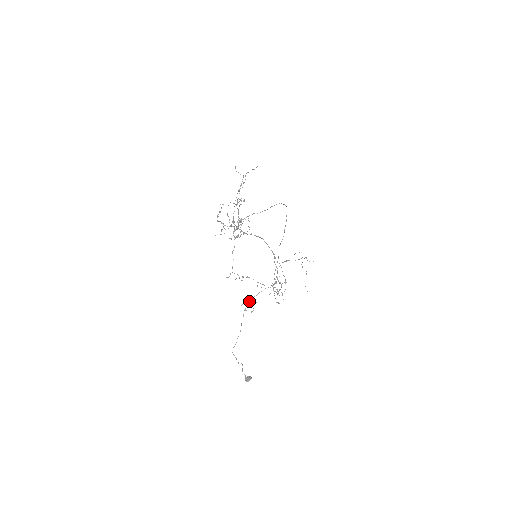
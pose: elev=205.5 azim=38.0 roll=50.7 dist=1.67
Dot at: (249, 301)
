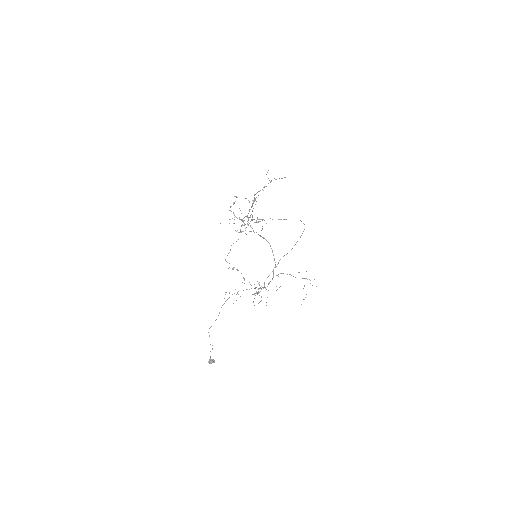
Dot at: occluded
